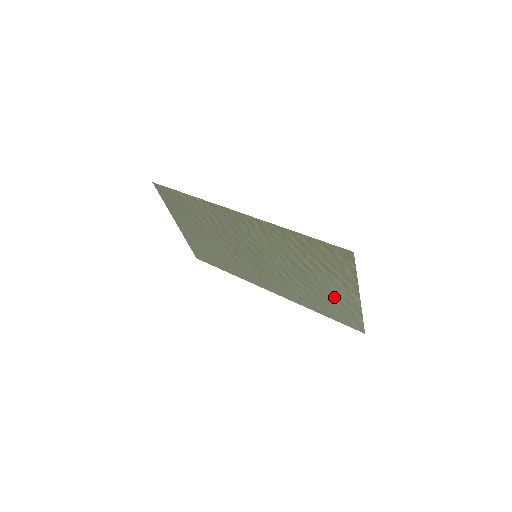
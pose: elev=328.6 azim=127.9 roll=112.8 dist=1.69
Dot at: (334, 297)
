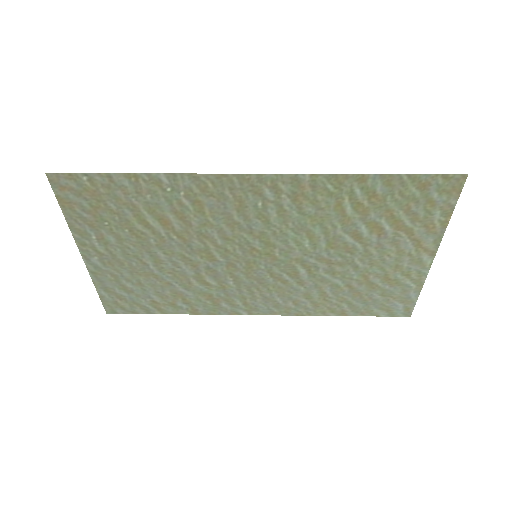
Dot at: (385, 275)
